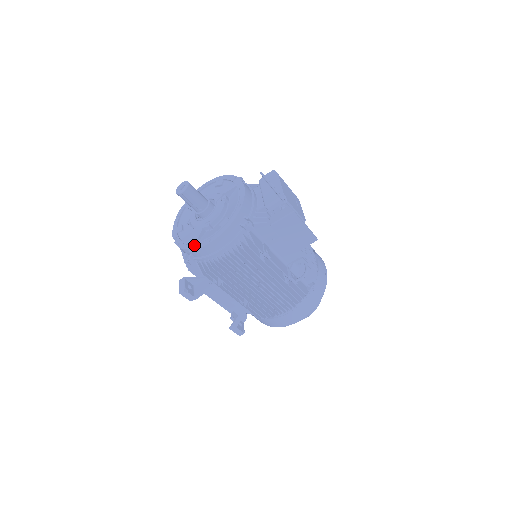
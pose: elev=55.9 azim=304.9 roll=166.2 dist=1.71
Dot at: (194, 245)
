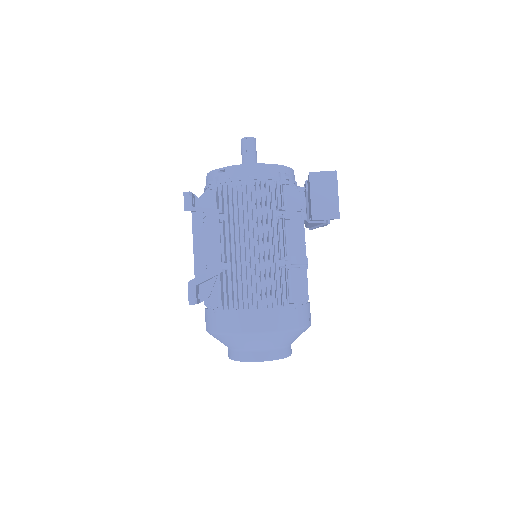
Dot at: occluded
